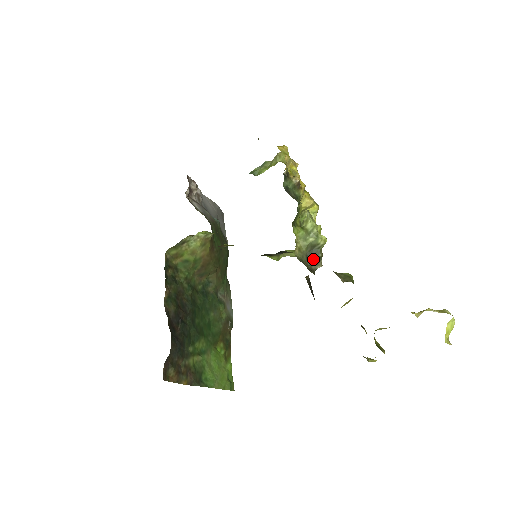
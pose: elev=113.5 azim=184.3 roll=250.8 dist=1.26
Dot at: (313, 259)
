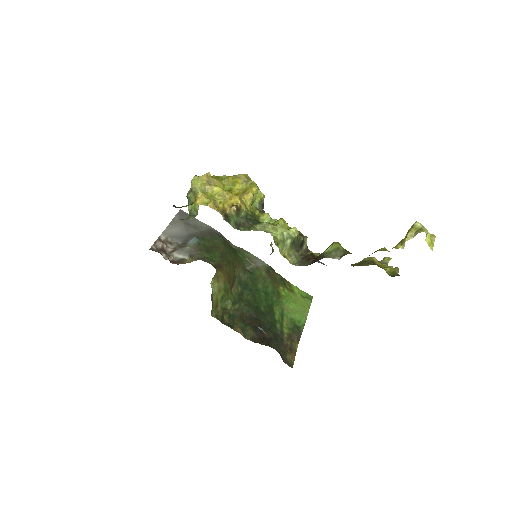
Dot at: (300, 245)
